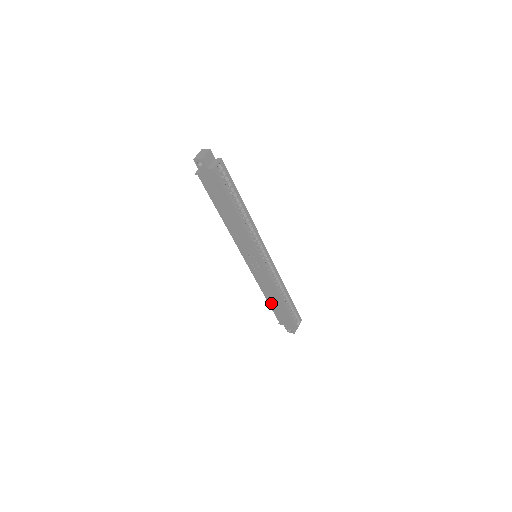
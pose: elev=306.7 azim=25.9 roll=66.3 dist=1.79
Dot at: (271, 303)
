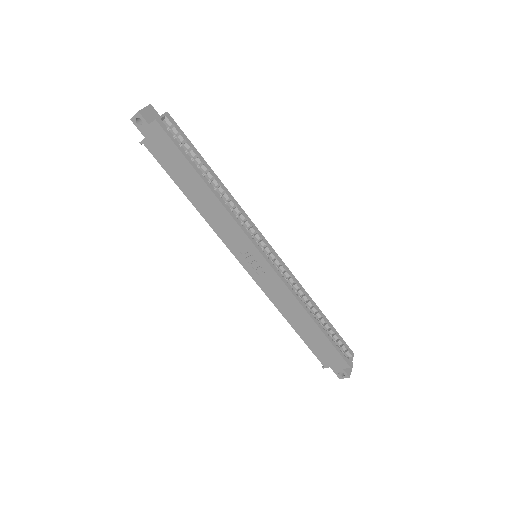
Dot at: (300, 331)
